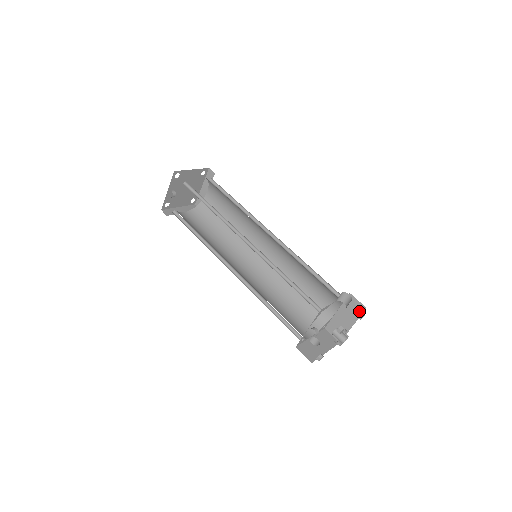
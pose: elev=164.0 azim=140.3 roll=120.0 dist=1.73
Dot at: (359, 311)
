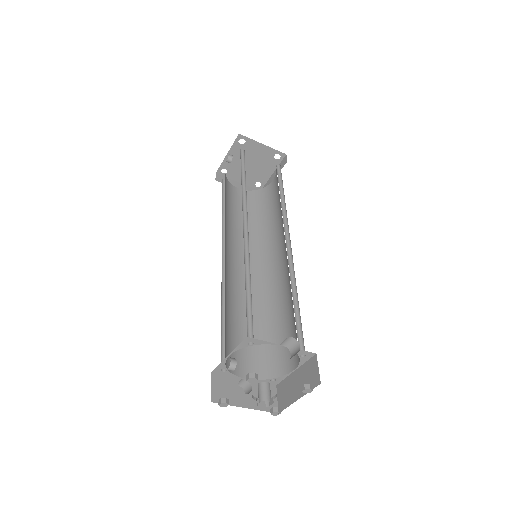
Dot at: (313, 383)
